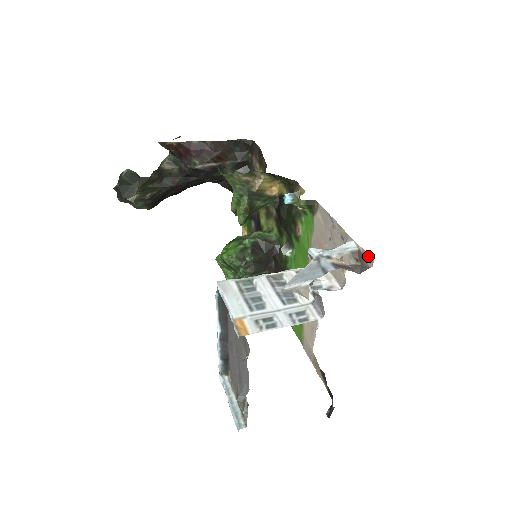
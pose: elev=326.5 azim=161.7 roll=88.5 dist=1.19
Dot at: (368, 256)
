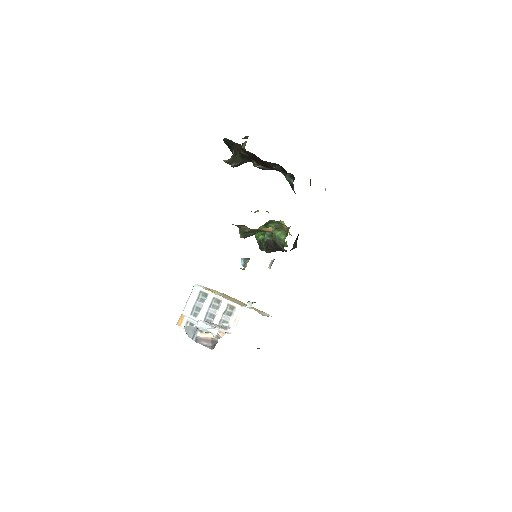
Dot at: occluded
